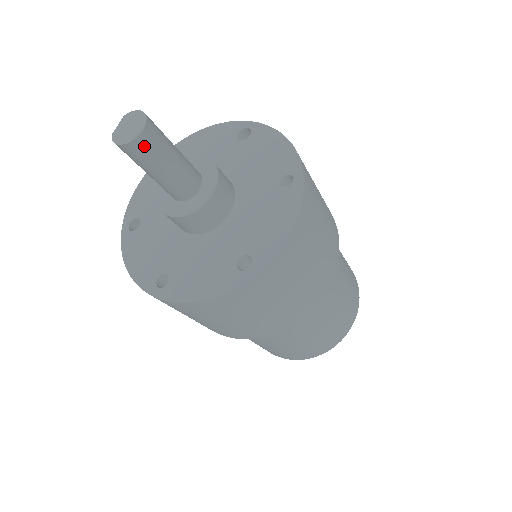
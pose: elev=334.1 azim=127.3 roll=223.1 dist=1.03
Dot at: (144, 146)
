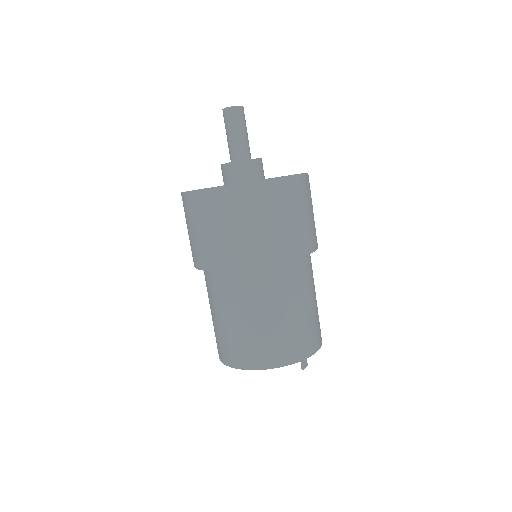
Dot at: (238, 113)
